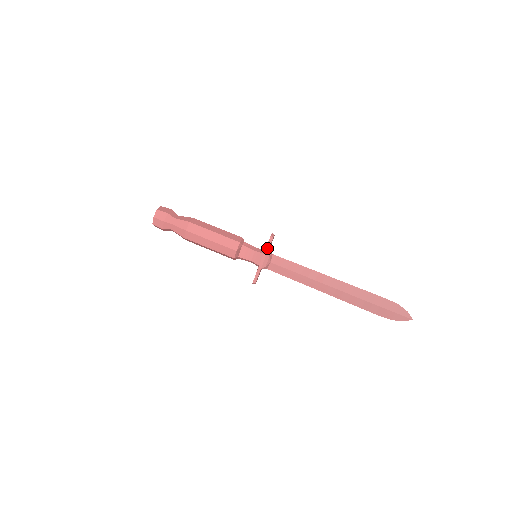
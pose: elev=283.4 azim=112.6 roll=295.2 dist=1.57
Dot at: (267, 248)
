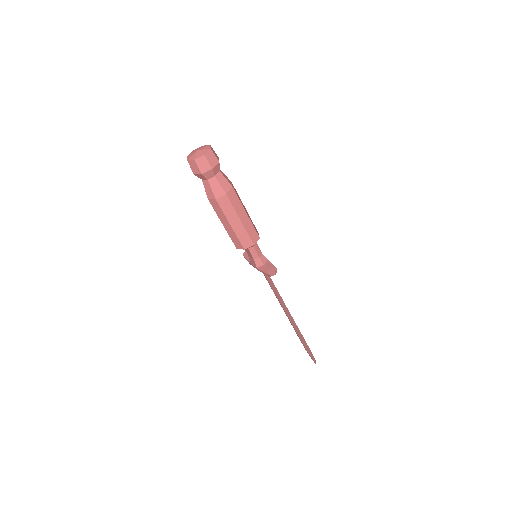
Dot at: (261, 271)
